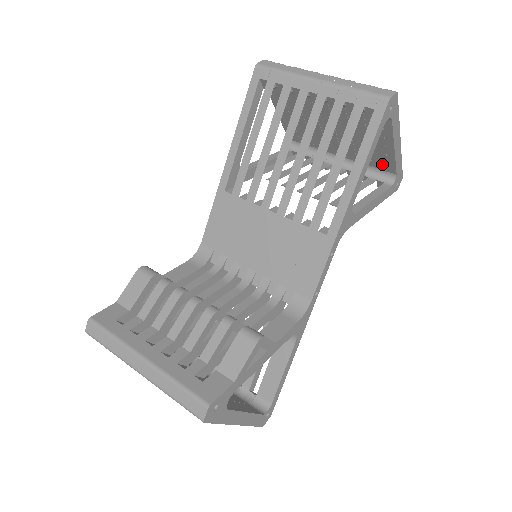
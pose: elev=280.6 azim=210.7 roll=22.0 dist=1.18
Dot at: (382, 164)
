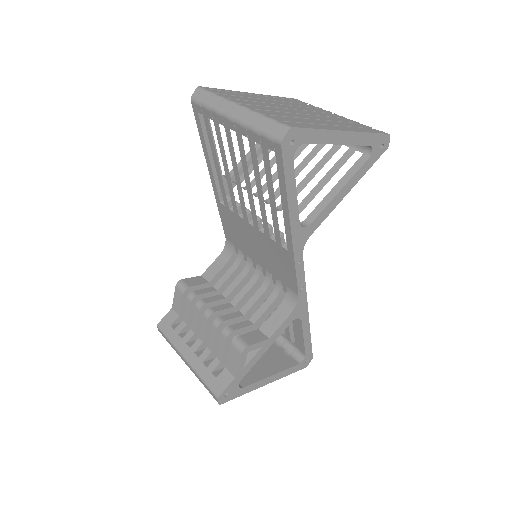
Dot at: occluded
